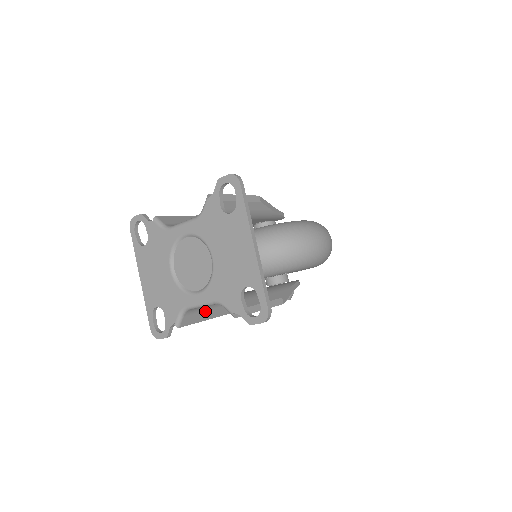
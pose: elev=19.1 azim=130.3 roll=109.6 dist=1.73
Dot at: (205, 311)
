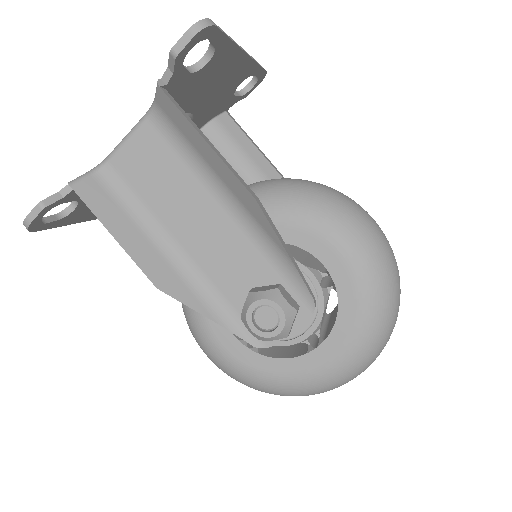
Dot at: (125, 216)
